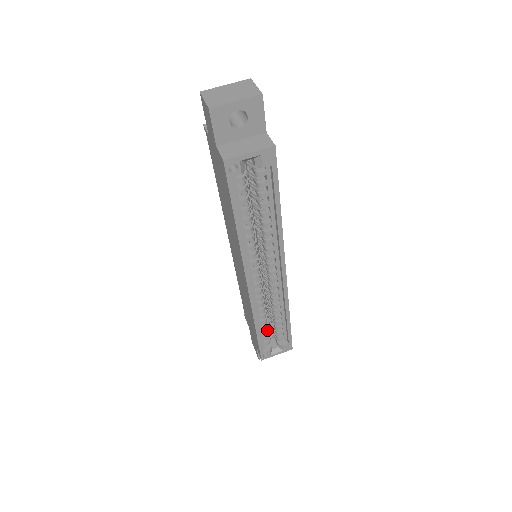
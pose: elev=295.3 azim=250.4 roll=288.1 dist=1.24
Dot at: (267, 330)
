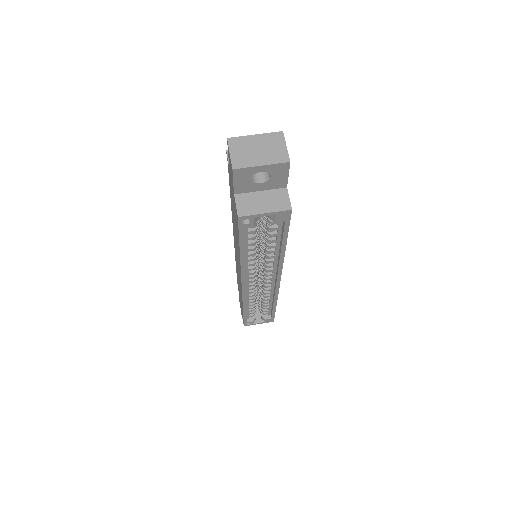
Dot at: (254, 309)
